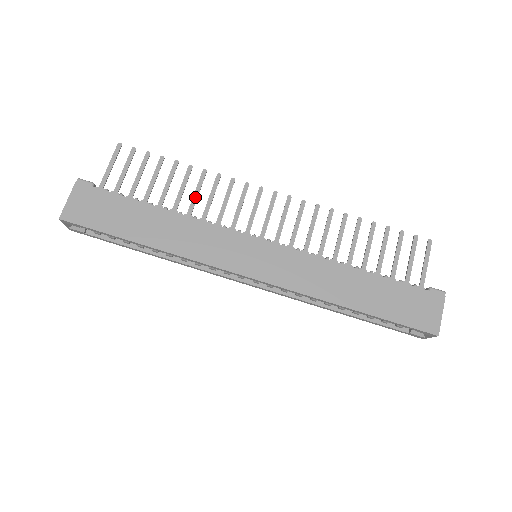
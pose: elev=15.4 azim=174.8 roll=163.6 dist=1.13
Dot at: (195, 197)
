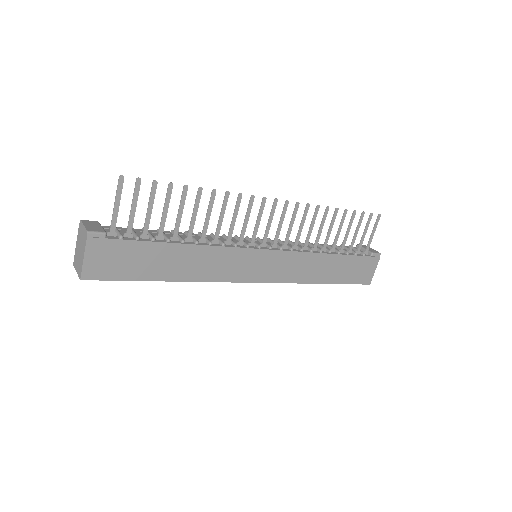
Dot at: (207, 221)
